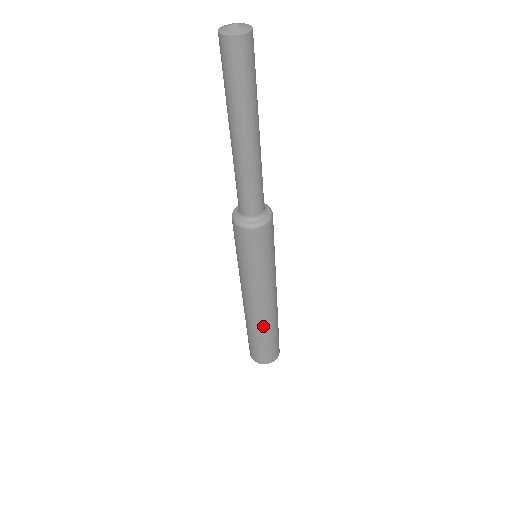
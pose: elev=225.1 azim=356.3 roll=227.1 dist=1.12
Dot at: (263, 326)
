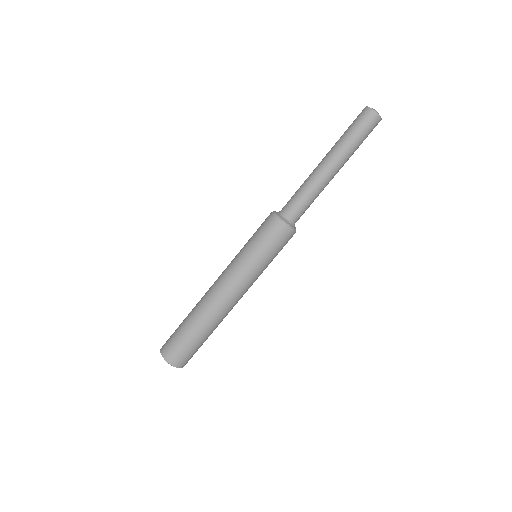
Dot at: (213, 321)
